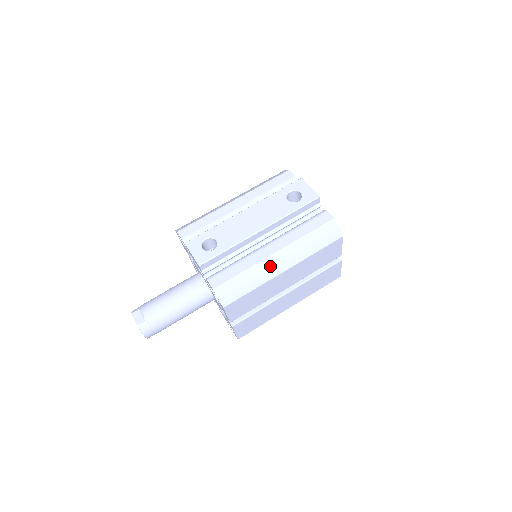
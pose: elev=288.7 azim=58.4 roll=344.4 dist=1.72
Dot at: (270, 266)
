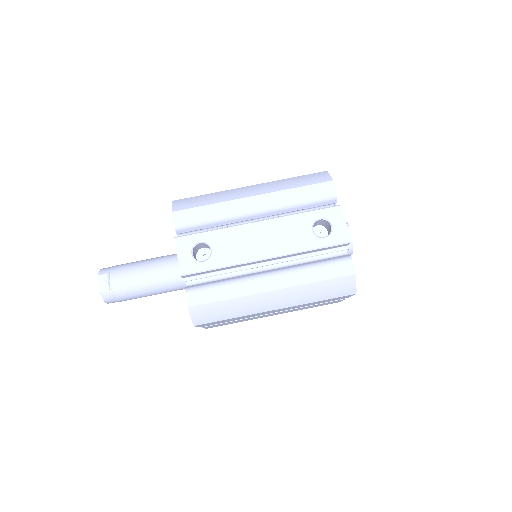
Dot at: (261, 302)
